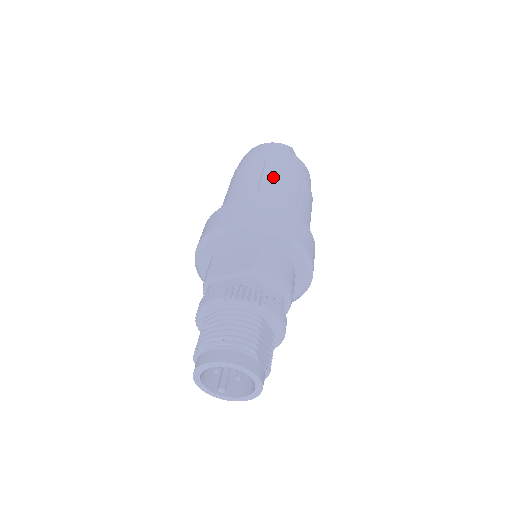
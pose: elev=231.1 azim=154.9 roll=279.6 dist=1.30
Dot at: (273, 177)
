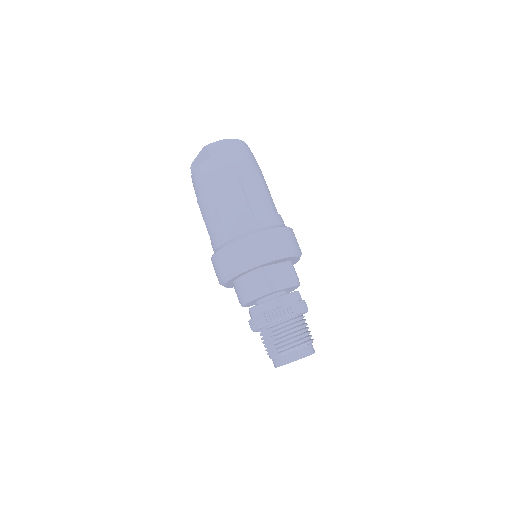
Dot at: (269, 193)
